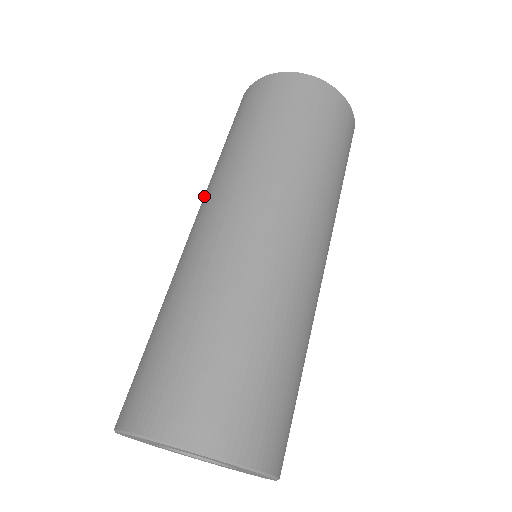
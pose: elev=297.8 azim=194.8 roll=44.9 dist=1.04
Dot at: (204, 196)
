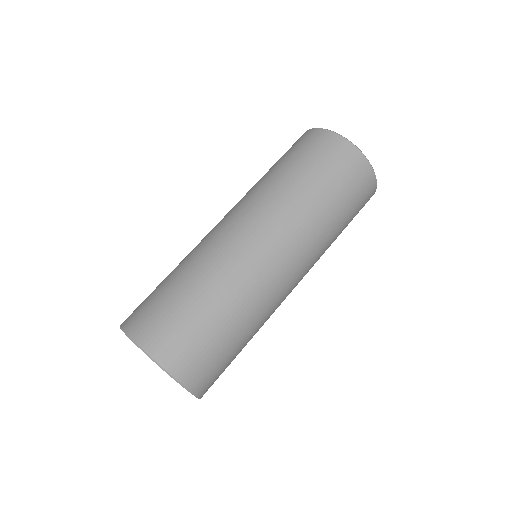
Dot at: occluded
